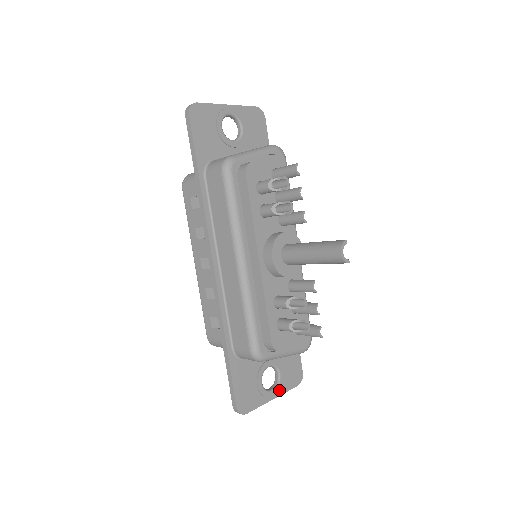
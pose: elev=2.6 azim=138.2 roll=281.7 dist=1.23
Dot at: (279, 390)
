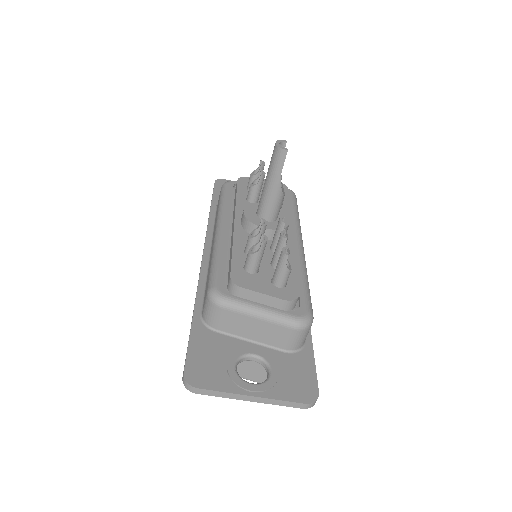
Dot at: (265, 389)
